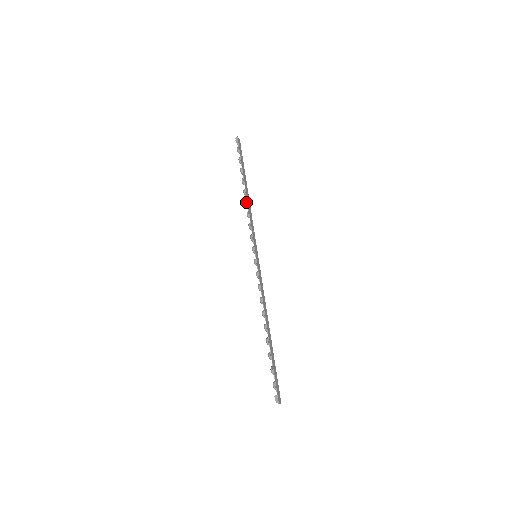
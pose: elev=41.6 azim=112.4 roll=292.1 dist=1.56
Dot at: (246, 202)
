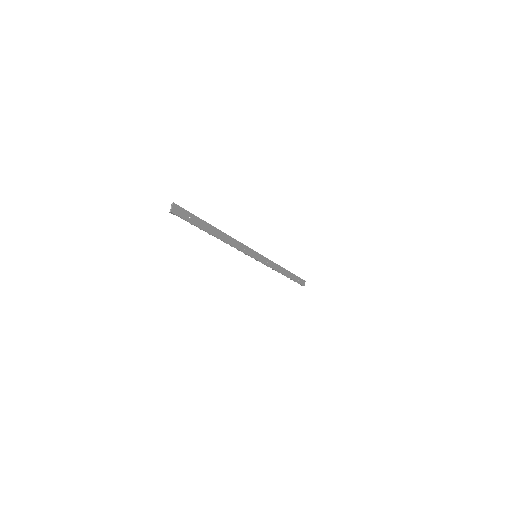
Dot at: occluded
